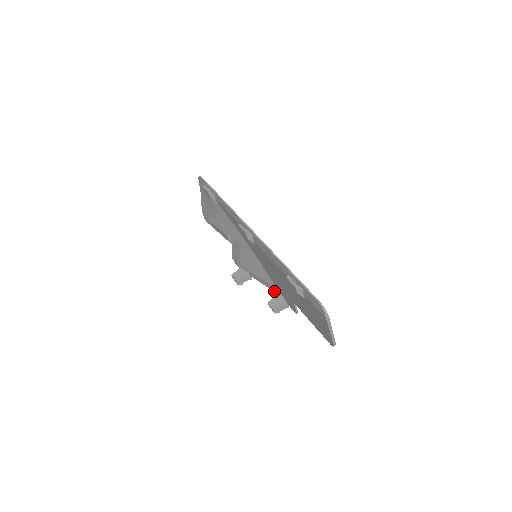
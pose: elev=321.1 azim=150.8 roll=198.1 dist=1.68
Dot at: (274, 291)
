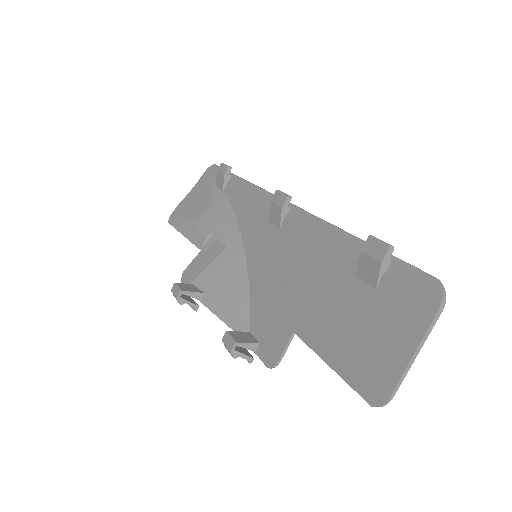
Dot at: occluded
